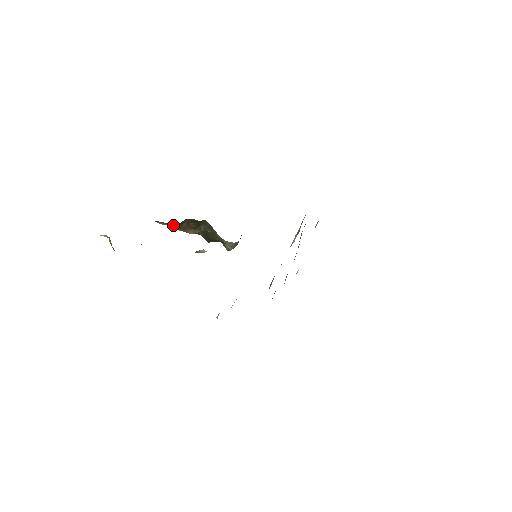
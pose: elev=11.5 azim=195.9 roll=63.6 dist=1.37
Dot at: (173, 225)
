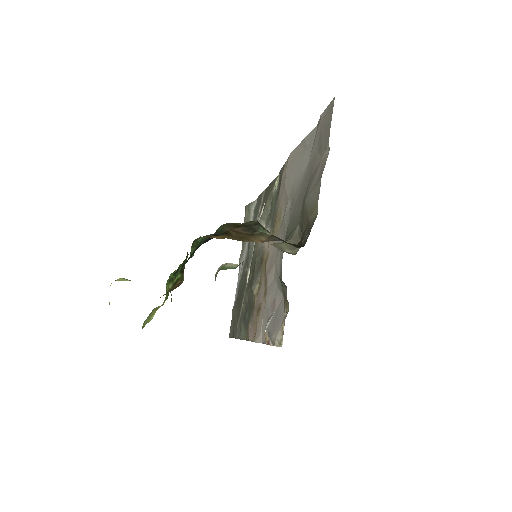
Dot at: (227, 236)
